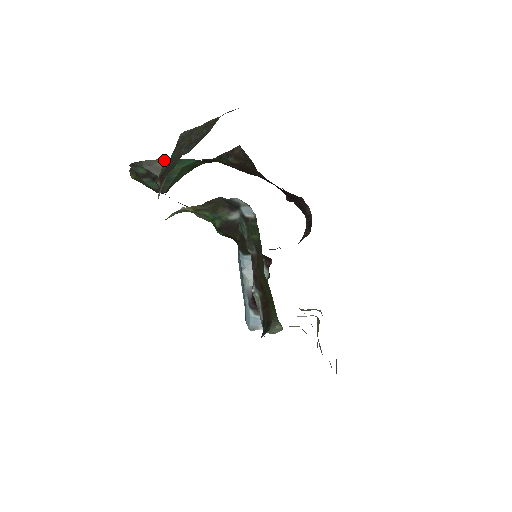
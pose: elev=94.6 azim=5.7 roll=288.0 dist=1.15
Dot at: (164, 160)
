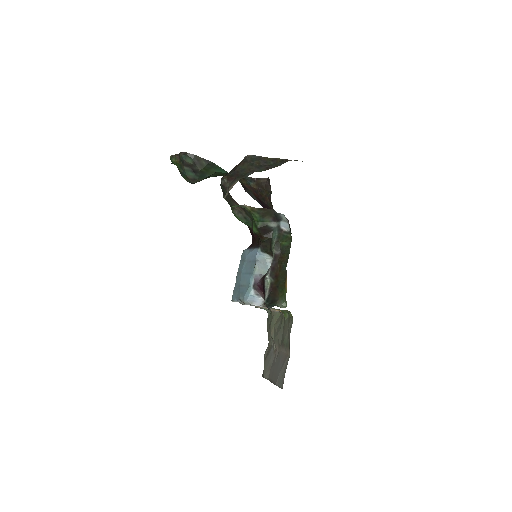
Dot at: (209, 162)
